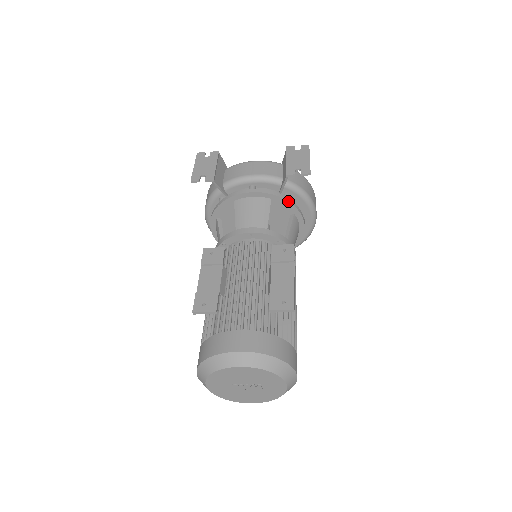
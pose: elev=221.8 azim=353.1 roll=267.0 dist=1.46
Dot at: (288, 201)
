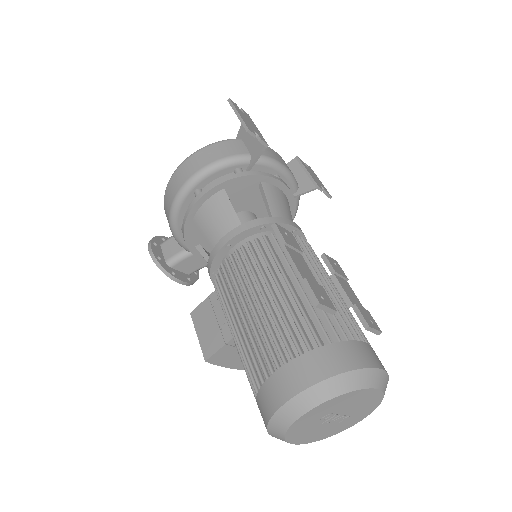
Dot at: occluded
